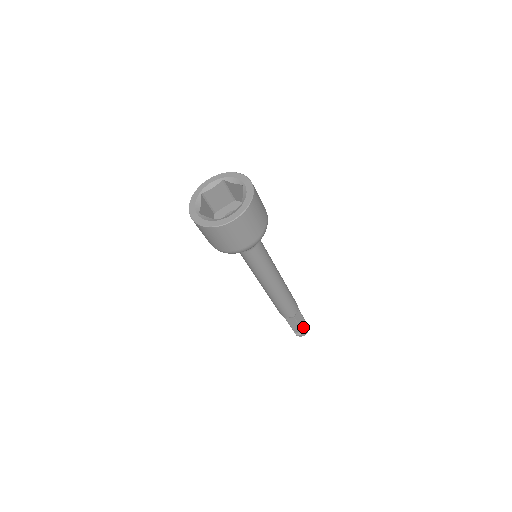
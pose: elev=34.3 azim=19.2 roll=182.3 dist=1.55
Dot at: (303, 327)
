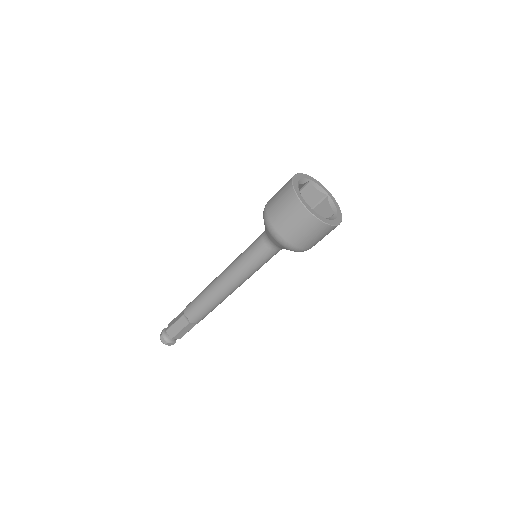
Dot at: (175, 338)
